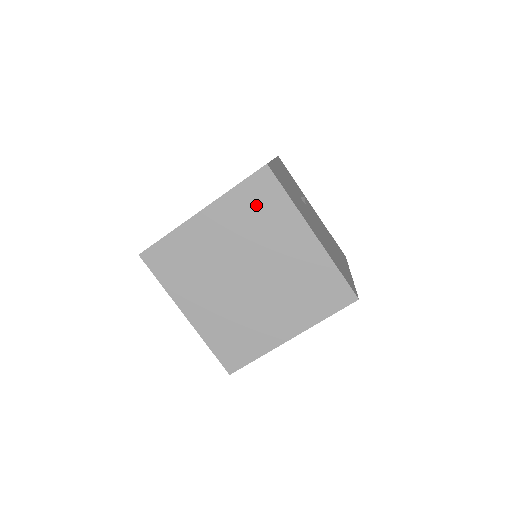
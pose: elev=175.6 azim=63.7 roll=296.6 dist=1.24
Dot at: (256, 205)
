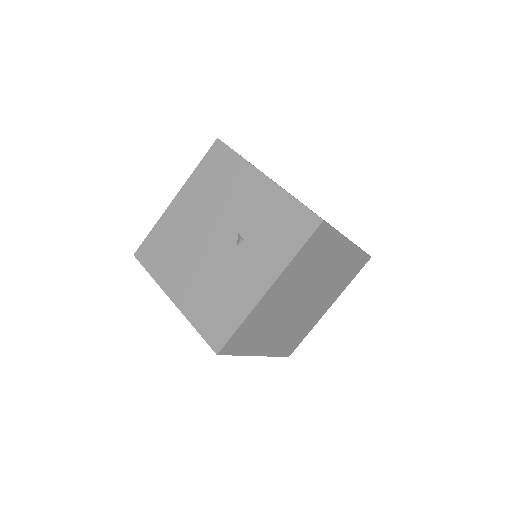
Dot at: occluded
